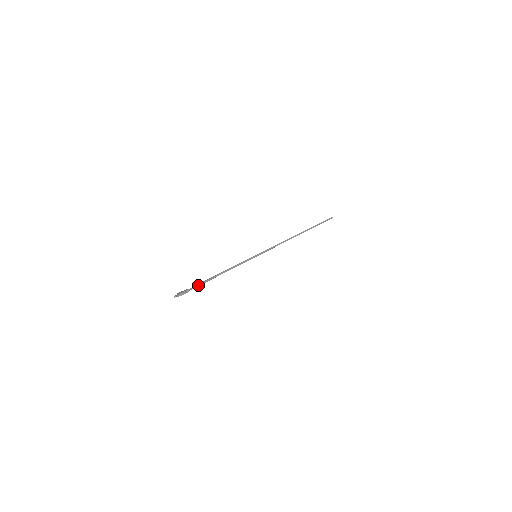
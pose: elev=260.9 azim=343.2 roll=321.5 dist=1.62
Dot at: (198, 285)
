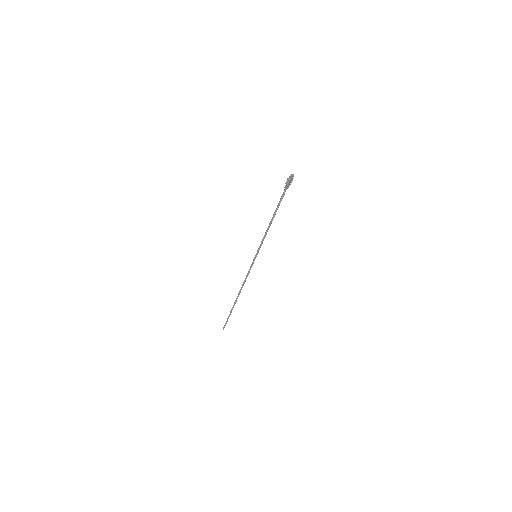
Dot at: (282, 197)
